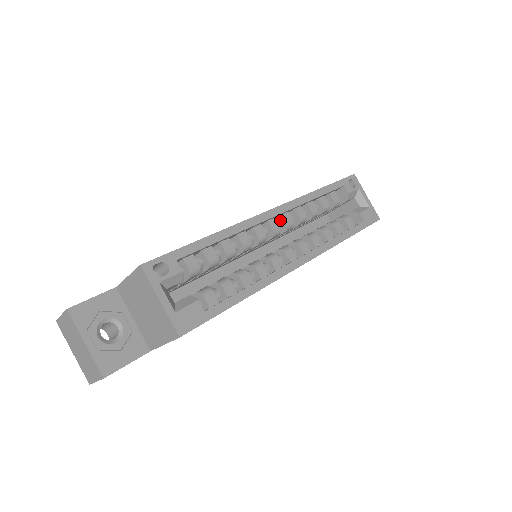
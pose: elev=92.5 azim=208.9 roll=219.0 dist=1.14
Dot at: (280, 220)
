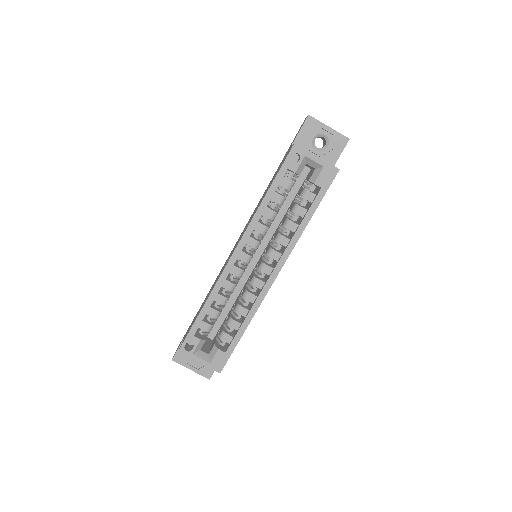
Dot at: (248, 245)
